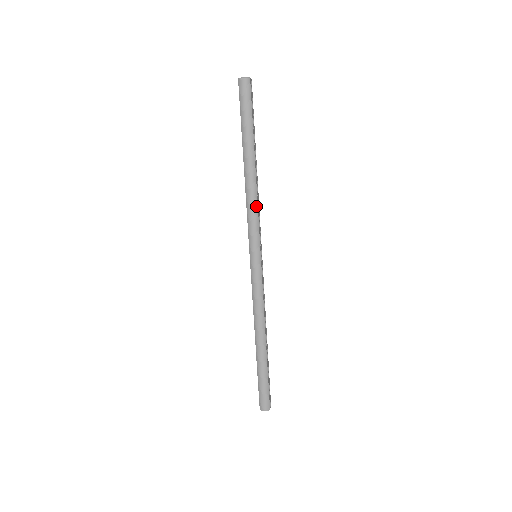
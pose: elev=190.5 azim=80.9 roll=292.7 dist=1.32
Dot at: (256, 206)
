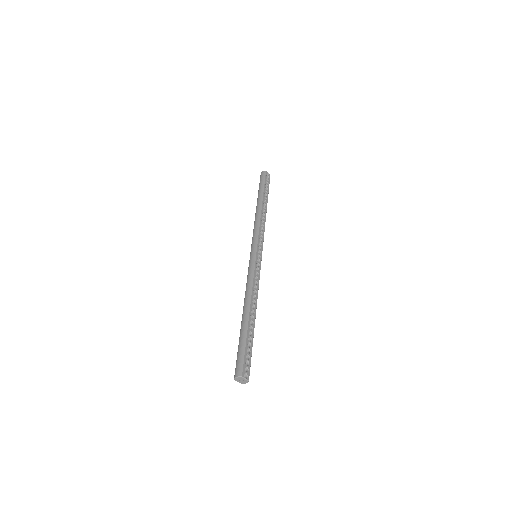
Dot at: (258, 224)
